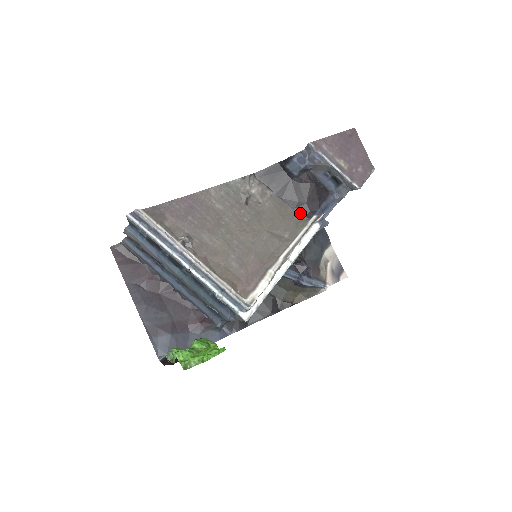
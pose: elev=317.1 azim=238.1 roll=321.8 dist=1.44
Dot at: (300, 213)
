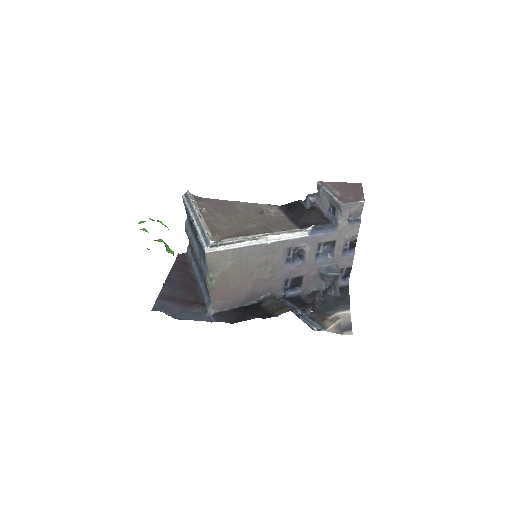
Dot at: (298, 228)
